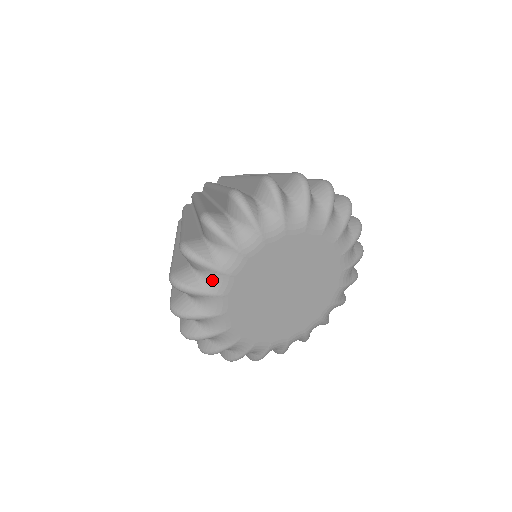
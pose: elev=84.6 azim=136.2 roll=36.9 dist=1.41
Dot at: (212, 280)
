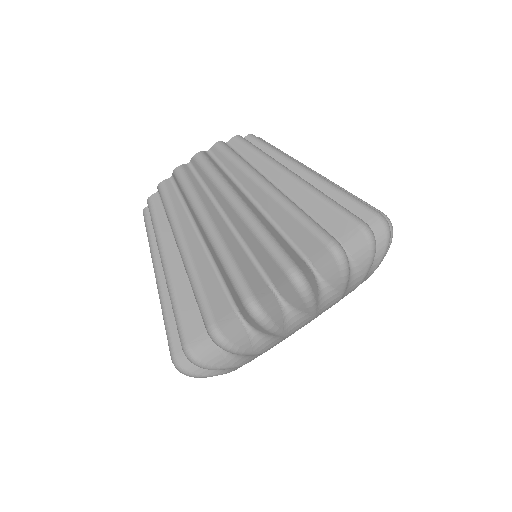
Dot at: occluded
